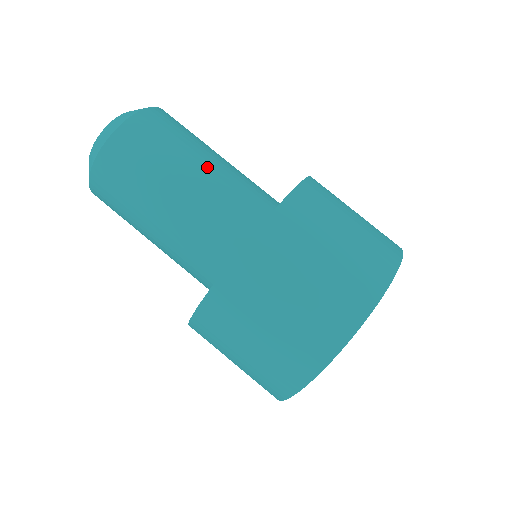
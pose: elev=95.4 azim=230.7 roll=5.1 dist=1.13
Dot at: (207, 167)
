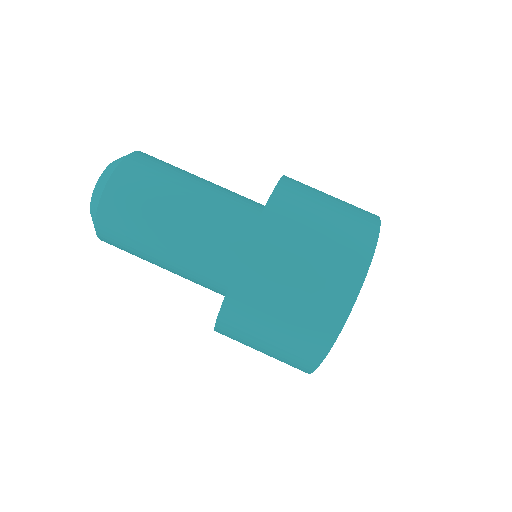
Dot at: (200, 185)
